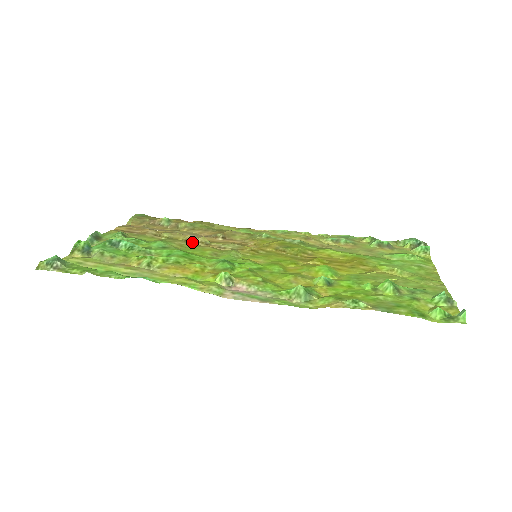
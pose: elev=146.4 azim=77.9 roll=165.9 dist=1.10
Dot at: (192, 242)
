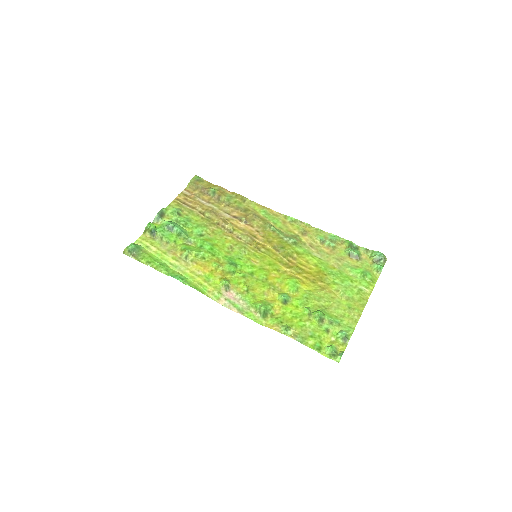
Dot at: (222, 227)
